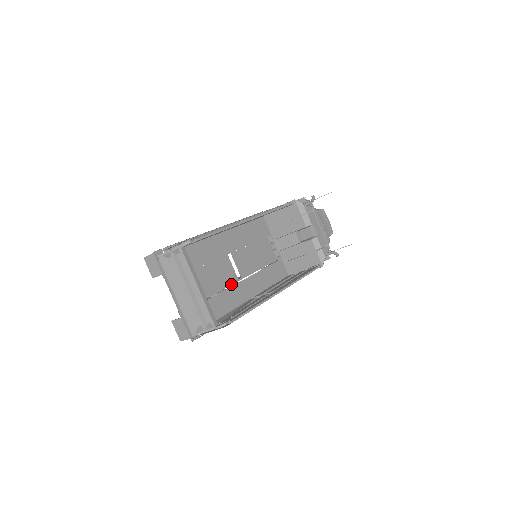
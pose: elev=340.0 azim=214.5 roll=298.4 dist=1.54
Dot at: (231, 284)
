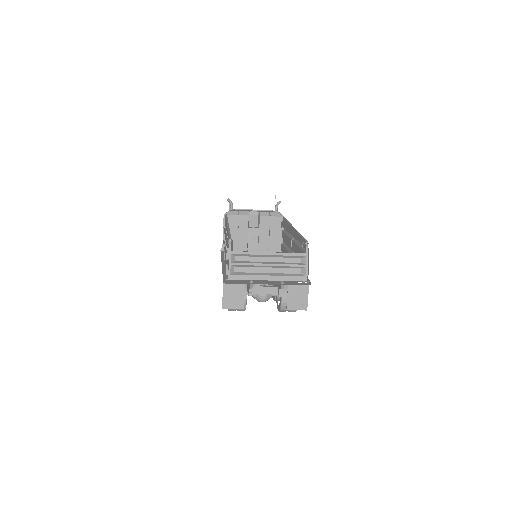
Dot at: occluded
